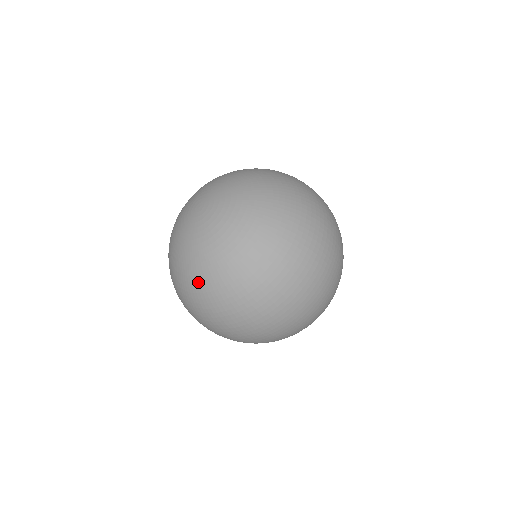
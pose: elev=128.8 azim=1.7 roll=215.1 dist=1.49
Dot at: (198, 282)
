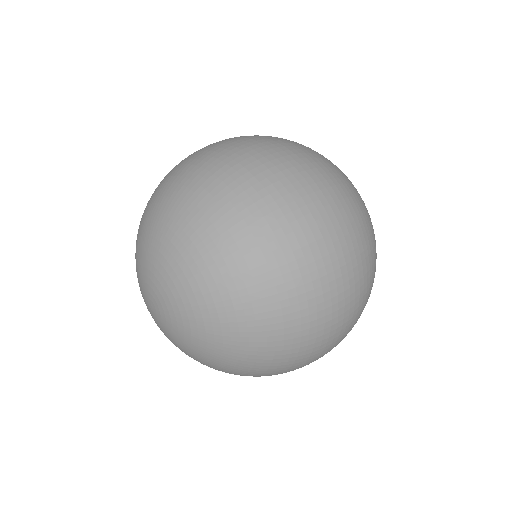
Dot at: (227, 372)
